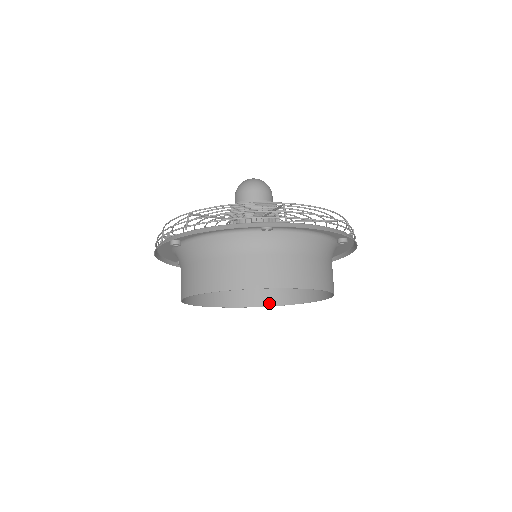
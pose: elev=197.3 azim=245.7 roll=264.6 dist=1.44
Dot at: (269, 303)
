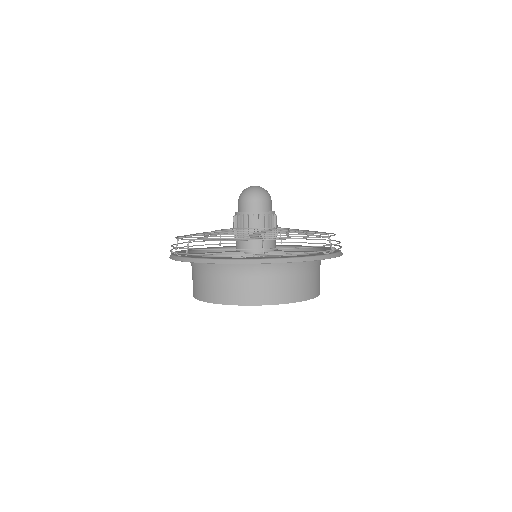
Dot at: occluded
